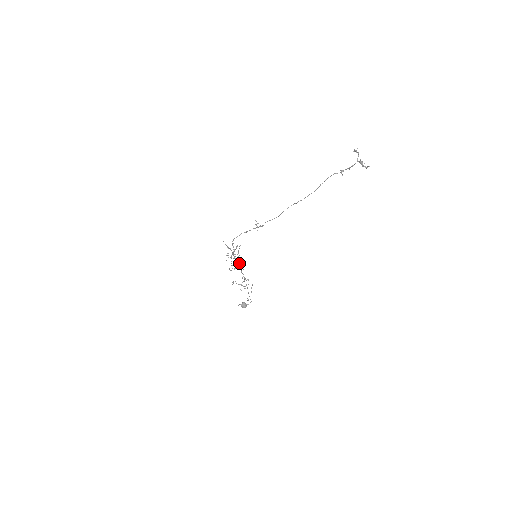
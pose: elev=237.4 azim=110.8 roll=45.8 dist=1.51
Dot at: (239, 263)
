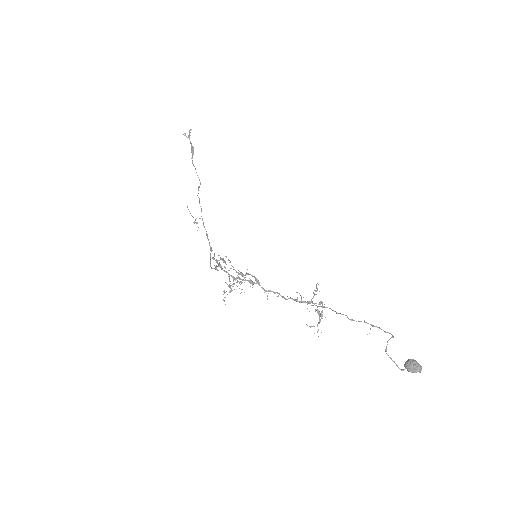
Dot at: (255, 280)
